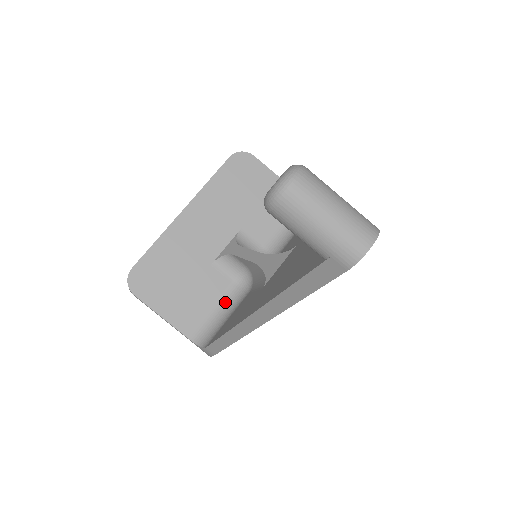
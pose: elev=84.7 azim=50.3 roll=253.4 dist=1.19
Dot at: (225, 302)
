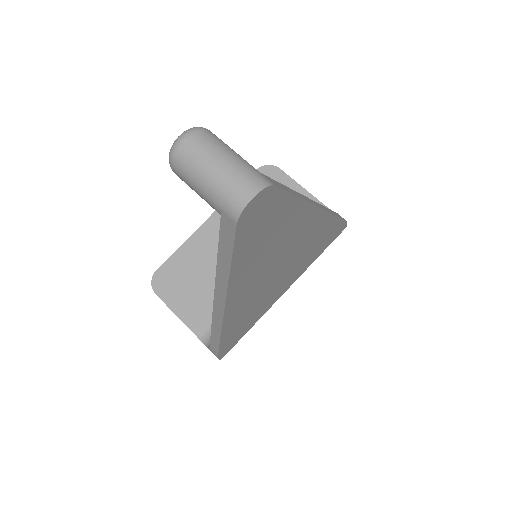
Dot at: occluded
